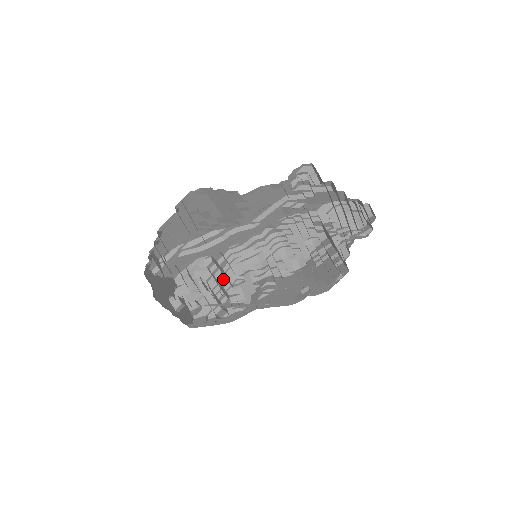
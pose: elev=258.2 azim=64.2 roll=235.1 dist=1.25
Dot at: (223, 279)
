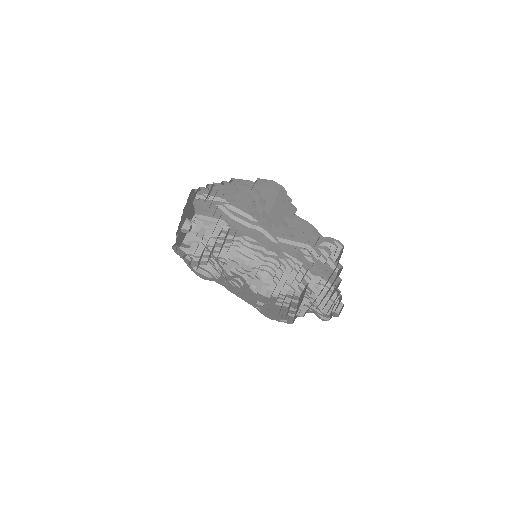
Dot at: (218, 248)
